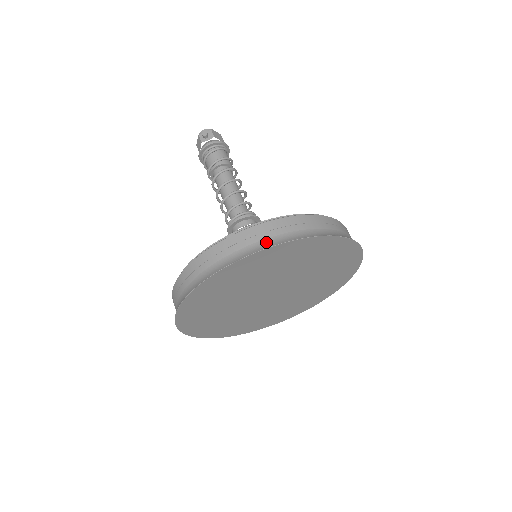
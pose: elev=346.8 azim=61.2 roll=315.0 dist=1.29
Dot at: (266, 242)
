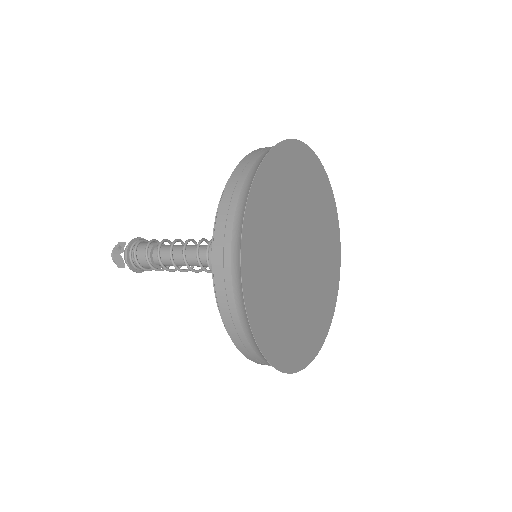
Dot at: (253, 169)
